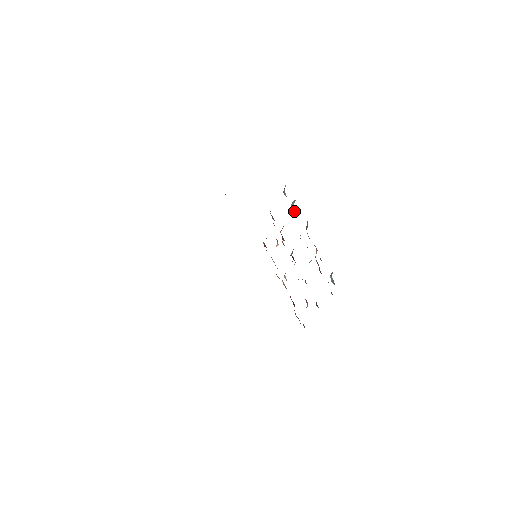
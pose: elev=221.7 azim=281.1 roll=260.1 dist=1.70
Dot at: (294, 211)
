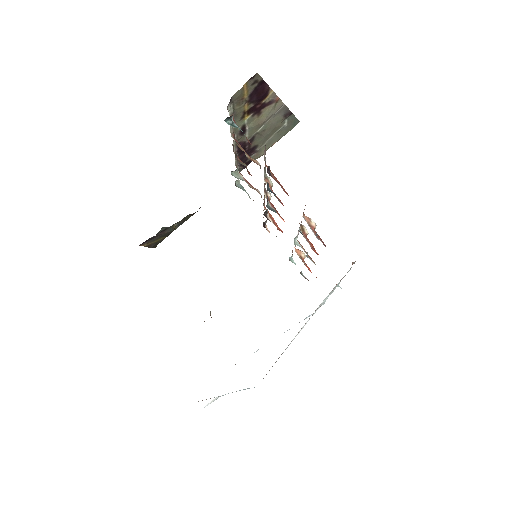
Dot at: occluded
